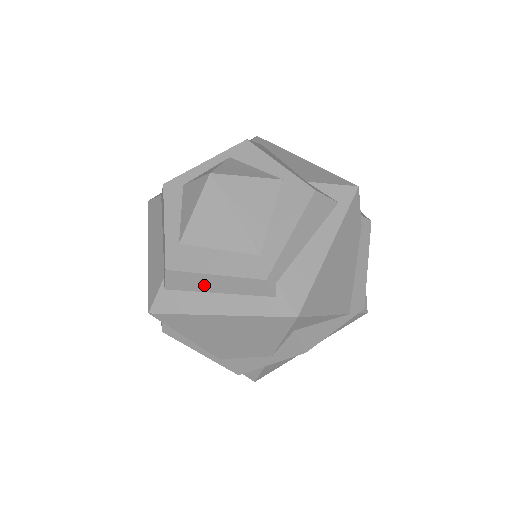
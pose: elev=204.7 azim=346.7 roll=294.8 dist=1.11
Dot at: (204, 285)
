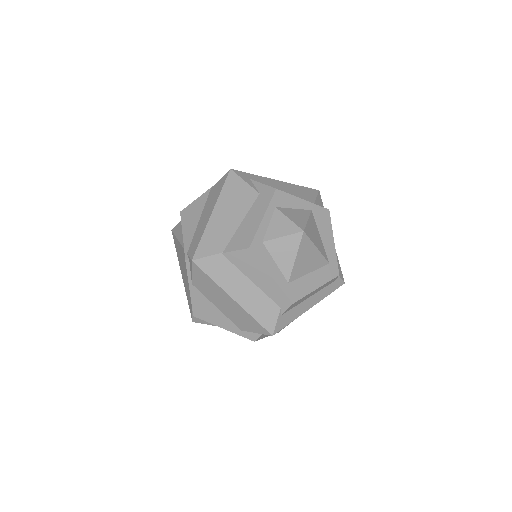
Dot at: occluded
